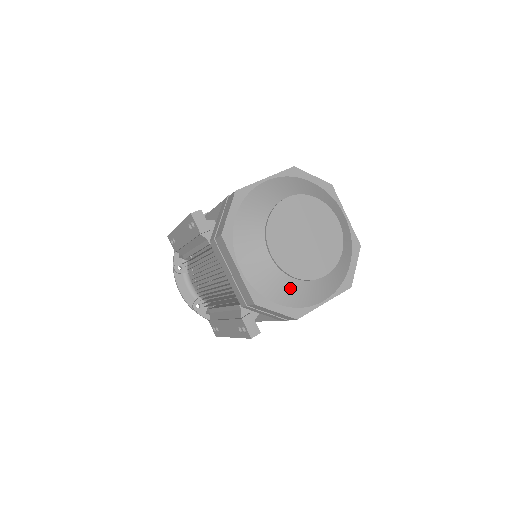
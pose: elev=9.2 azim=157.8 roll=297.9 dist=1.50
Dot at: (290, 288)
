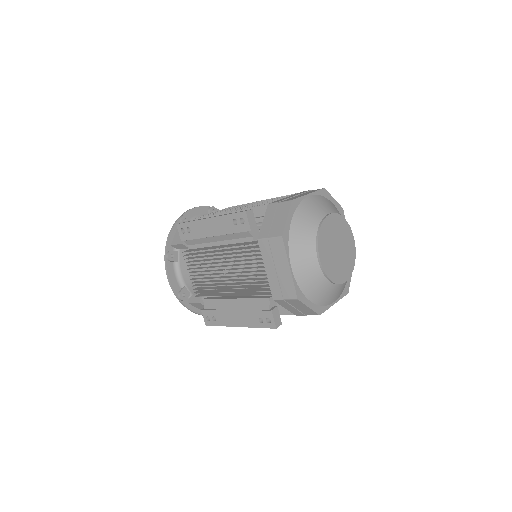
Dot at: (323, 289)
